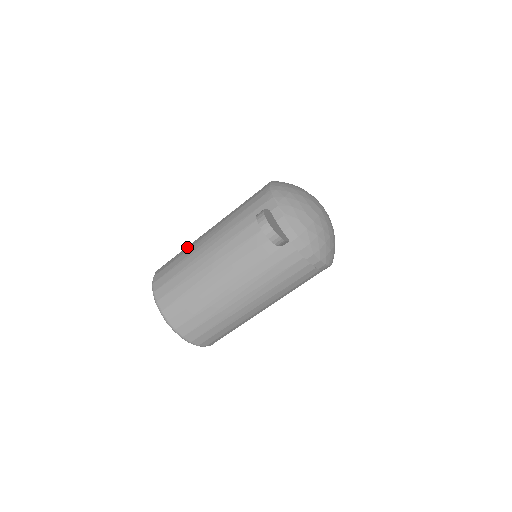
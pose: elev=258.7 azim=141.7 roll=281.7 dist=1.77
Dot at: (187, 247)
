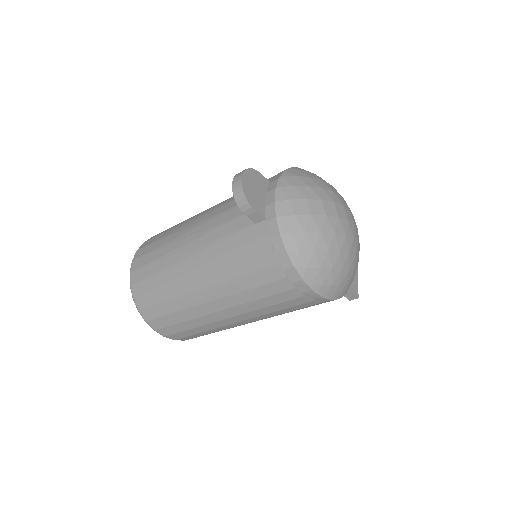
Dot at: occluded
